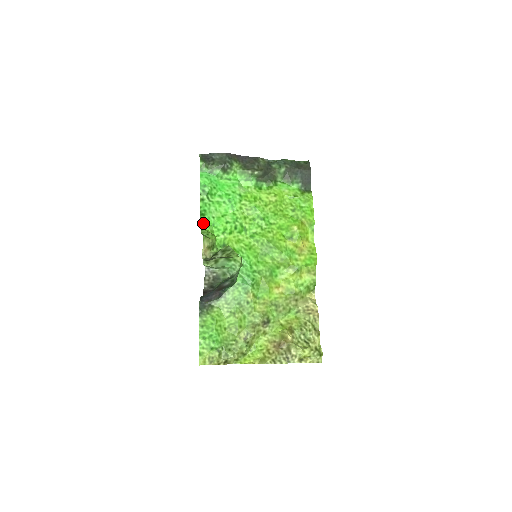
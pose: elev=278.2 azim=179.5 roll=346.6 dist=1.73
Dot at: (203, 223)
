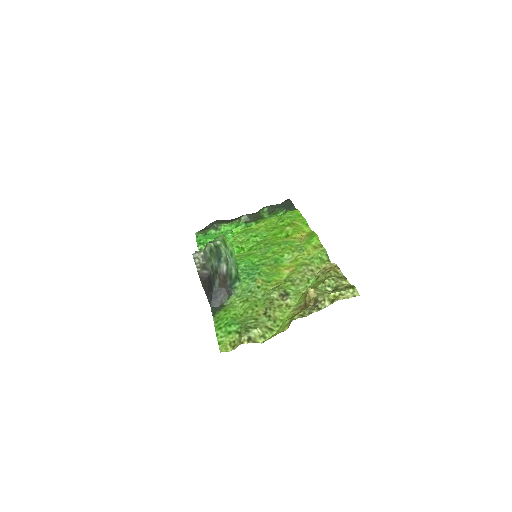
Dot at: occluded
